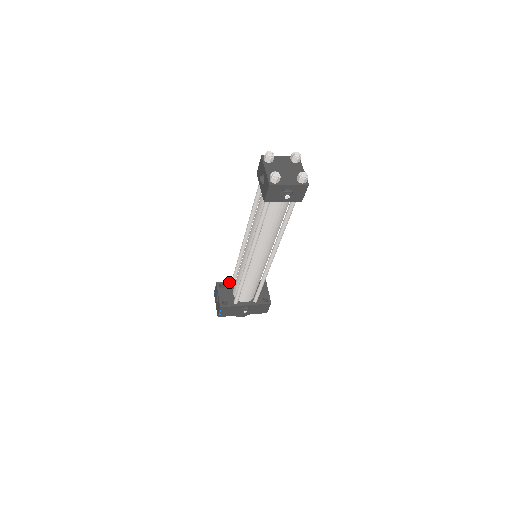
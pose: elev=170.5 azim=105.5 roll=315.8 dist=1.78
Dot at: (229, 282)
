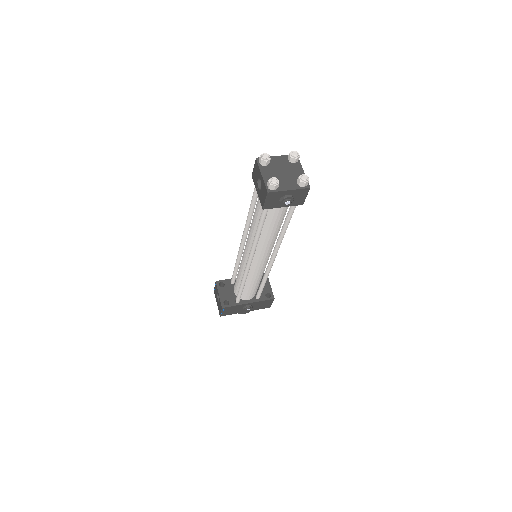
Dot at: (229, 280)
